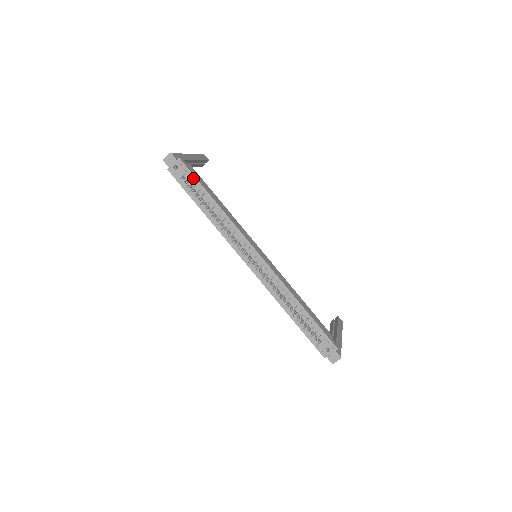
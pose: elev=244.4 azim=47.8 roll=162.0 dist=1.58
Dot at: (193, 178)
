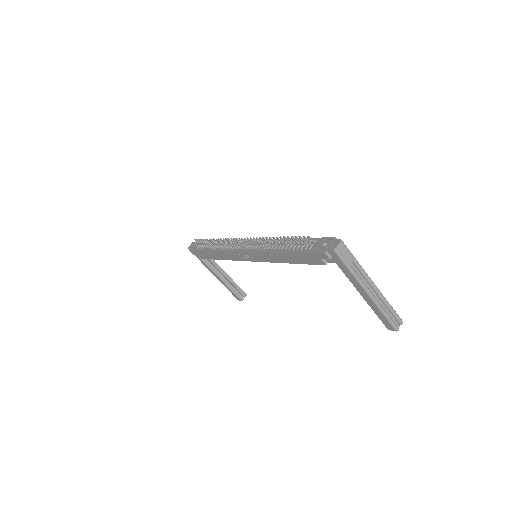
Dot at: occluded
